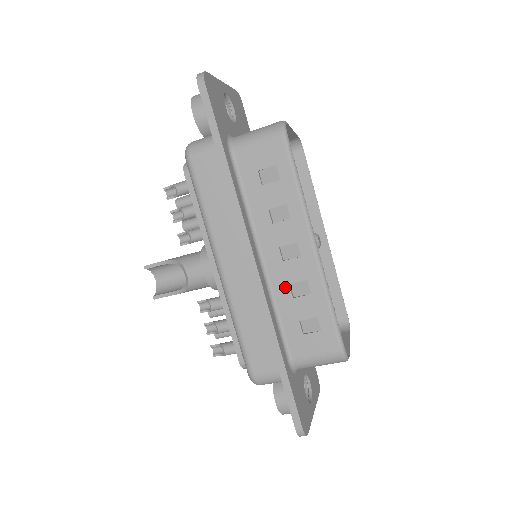
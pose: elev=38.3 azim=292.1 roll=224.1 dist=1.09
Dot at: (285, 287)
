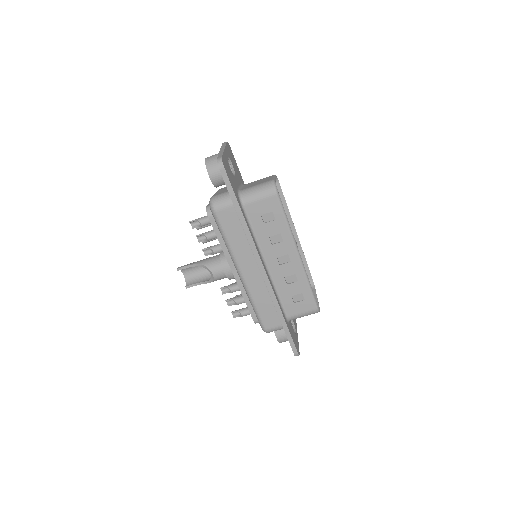
Dot at: (282, 279)
